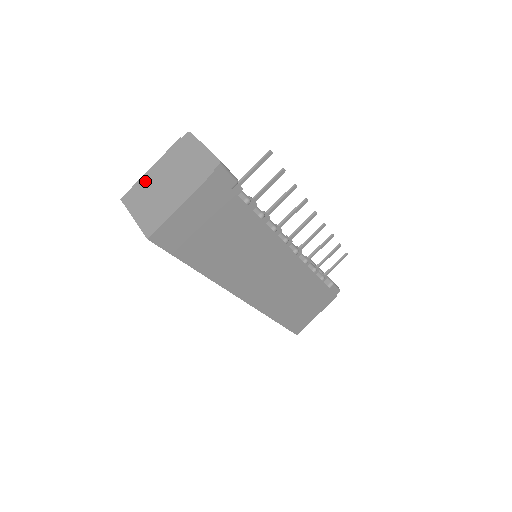
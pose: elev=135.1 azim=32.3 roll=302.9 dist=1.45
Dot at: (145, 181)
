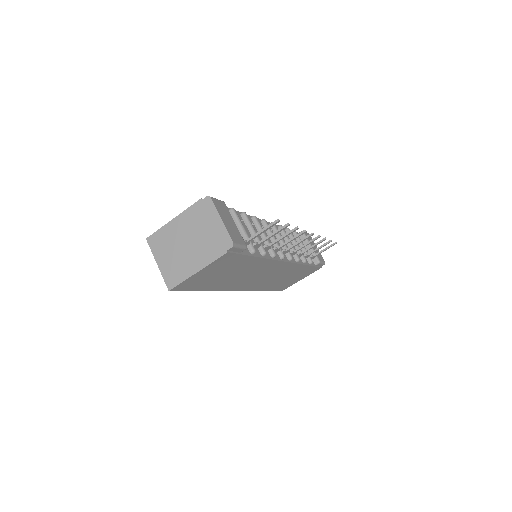
Dot at: (168, 231)
